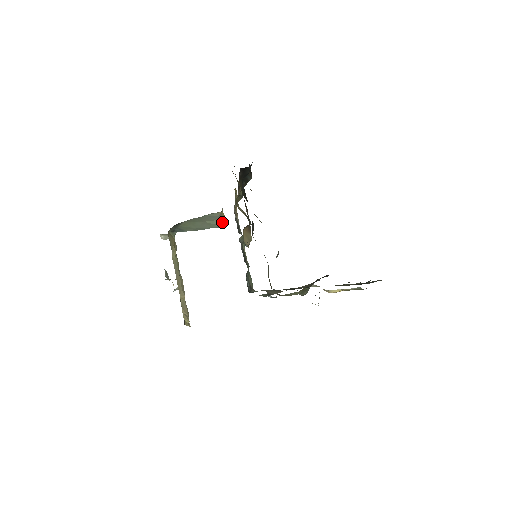
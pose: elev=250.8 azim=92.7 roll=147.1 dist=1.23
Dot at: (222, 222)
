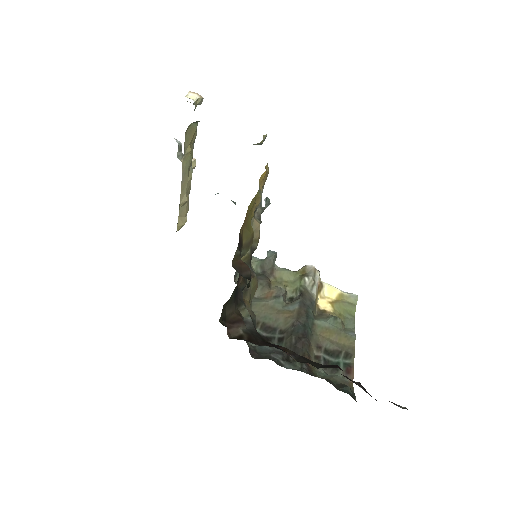
Dot at: (257, 143)
